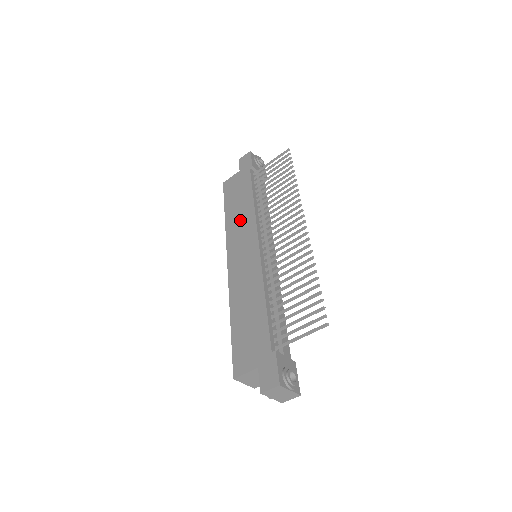
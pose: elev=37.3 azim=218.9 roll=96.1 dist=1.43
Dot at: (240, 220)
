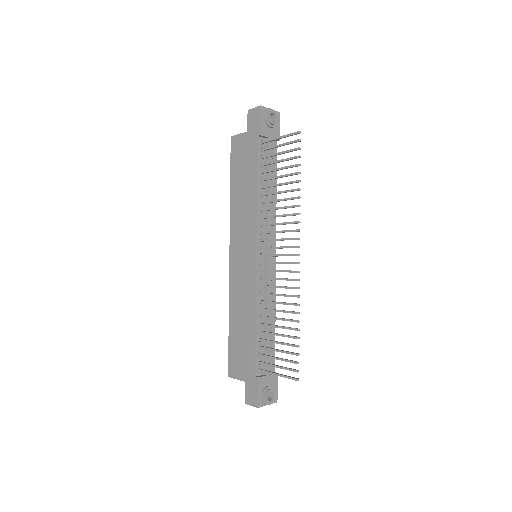
Dot at: (243, 210)
